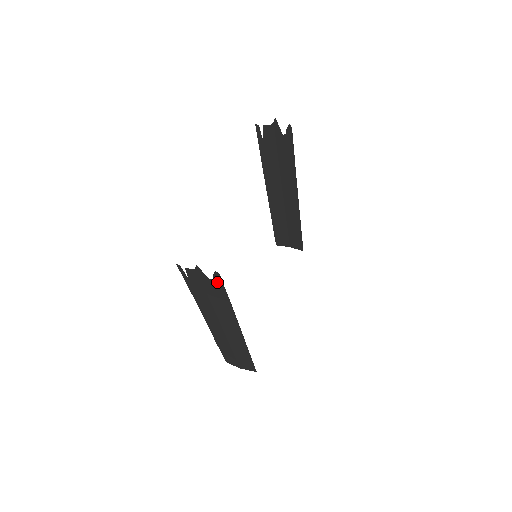
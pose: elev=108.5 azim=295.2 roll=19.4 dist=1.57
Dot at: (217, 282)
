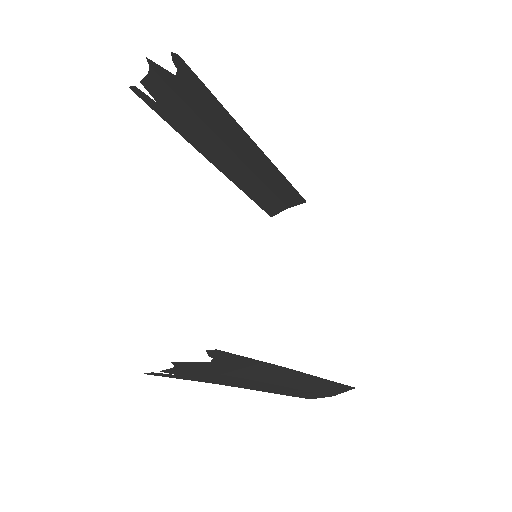
Dot at: (223, 358)
